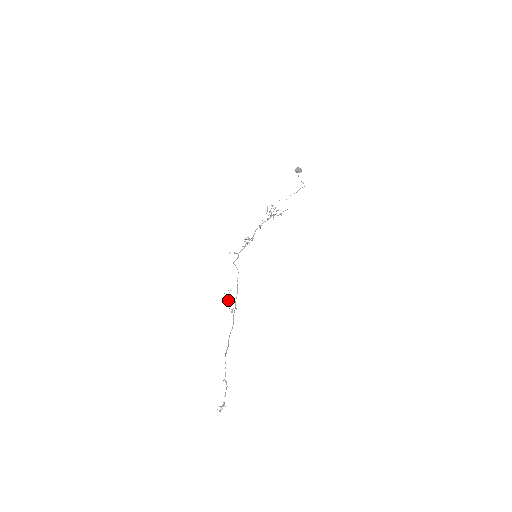
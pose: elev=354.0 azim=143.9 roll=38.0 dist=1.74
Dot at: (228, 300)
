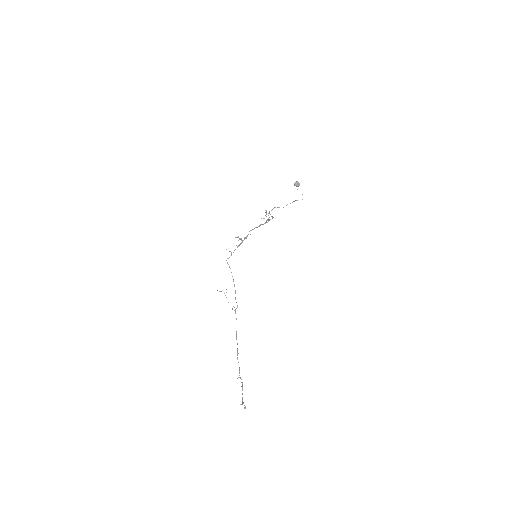
Dot at: (226, 297)
